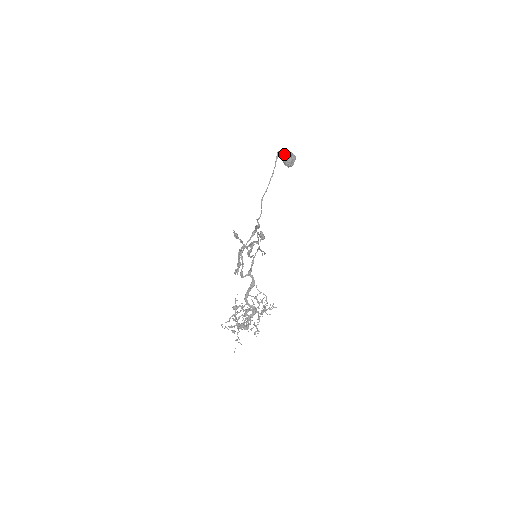
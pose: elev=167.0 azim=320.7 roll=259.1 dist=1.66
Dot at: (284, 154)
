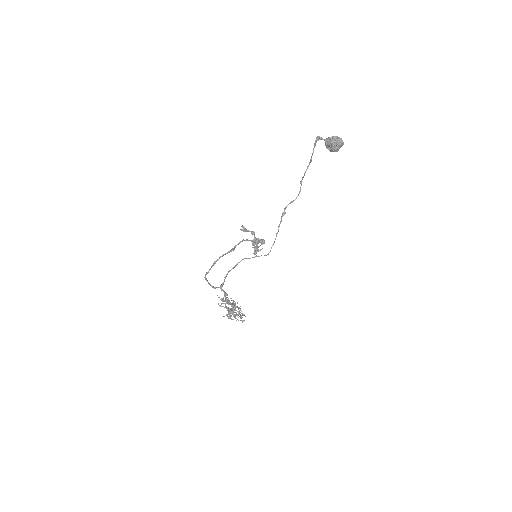
Dot at: (324, 140)
